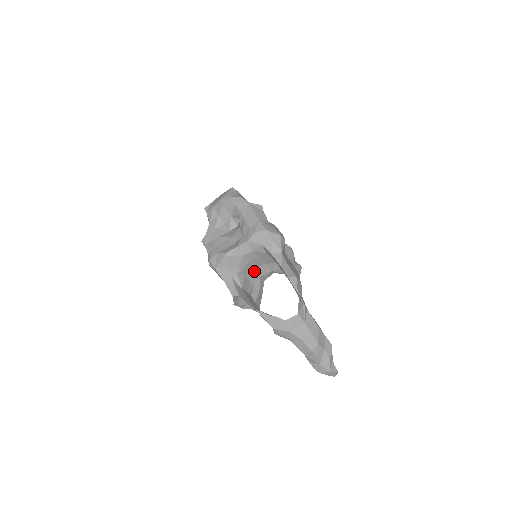
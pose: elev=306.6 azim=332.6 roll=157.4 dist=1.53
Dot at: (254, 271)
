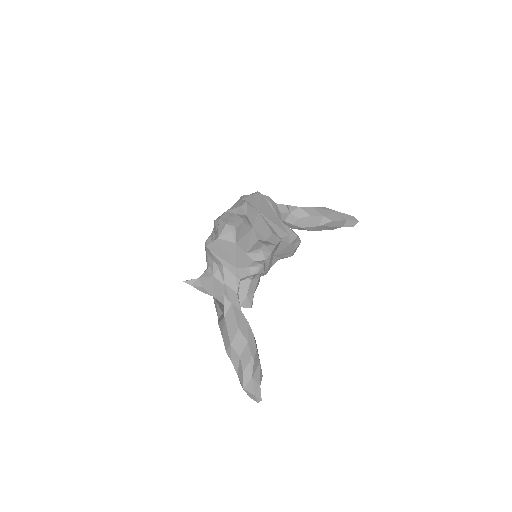
Dot at: occluded
